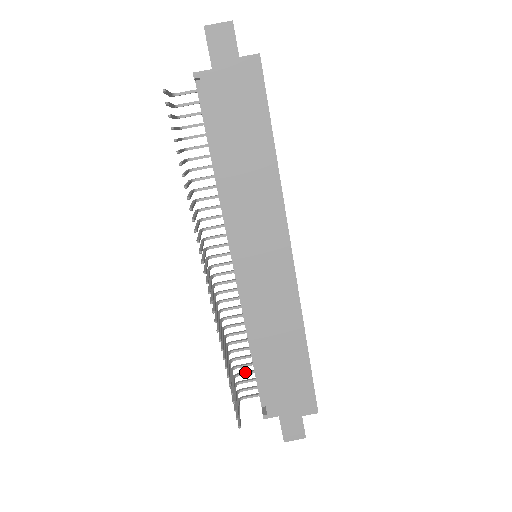
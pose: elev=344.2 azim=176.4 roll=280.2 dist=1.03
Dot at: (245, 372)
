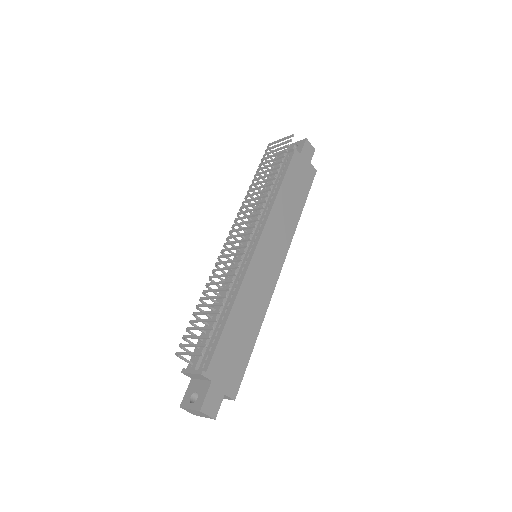
Dot at: occluded
